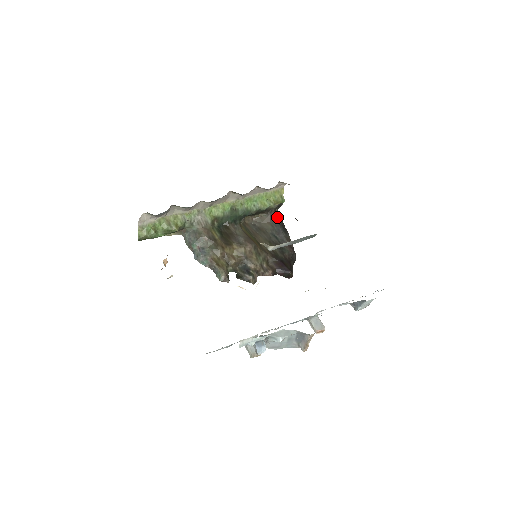
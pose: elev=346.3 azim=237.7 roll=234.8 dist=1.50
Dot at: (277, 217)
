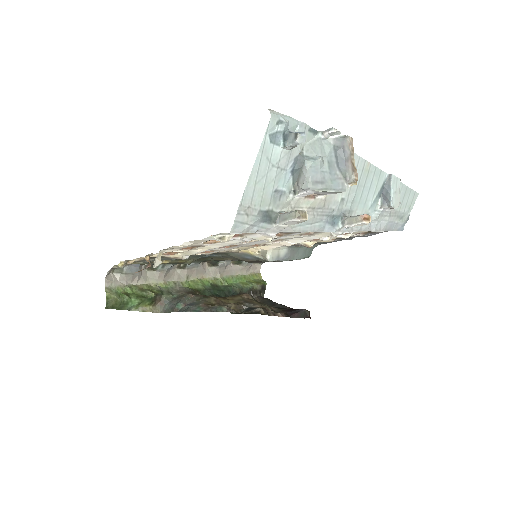
Dot at: (265, 298)
